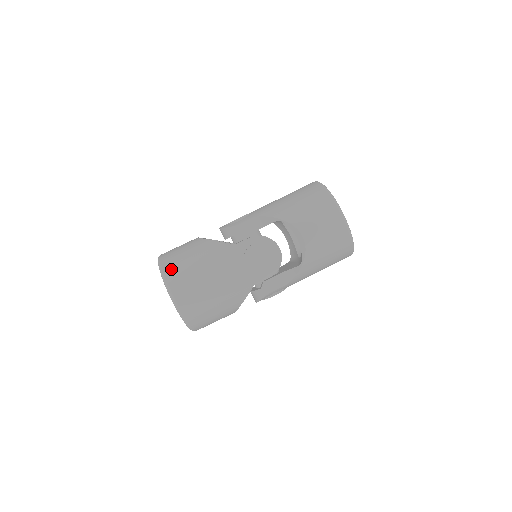
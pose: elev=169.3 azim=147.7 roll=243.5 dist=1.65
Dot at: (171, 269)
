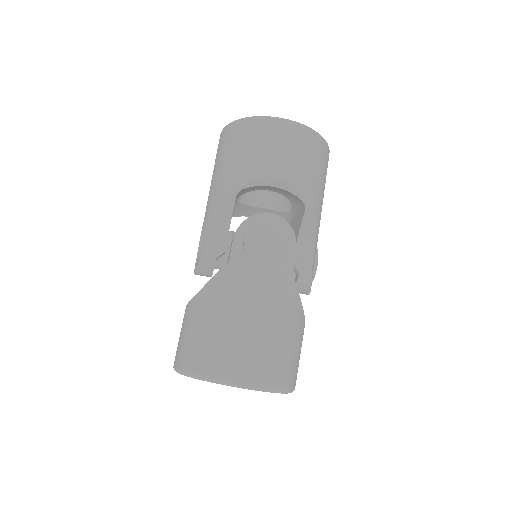
Dot at: (201, 361)
